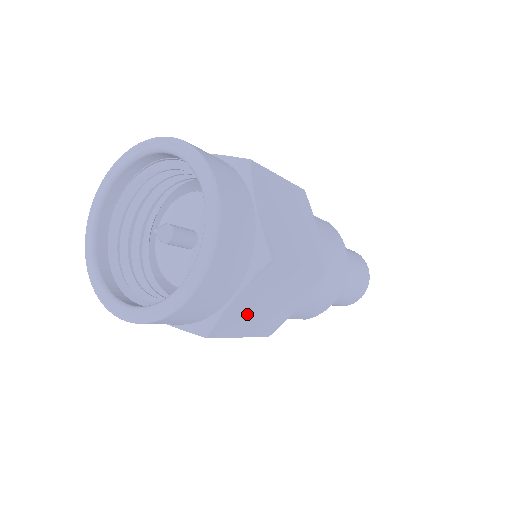
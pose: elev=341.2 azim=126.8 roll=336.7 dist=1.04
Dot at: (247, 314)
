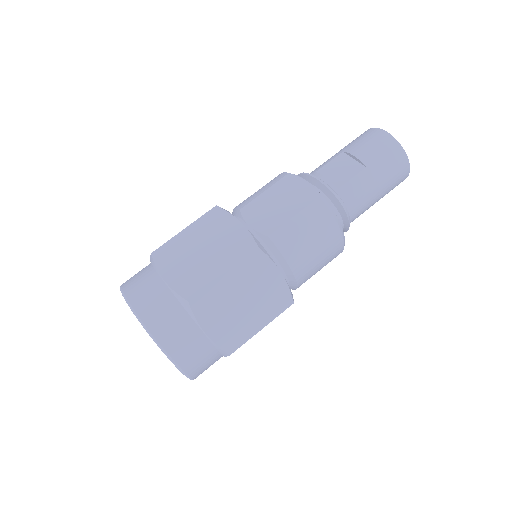
Dot at: occluded
